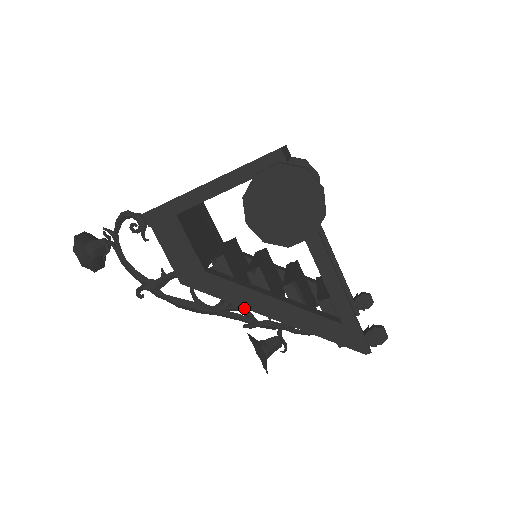
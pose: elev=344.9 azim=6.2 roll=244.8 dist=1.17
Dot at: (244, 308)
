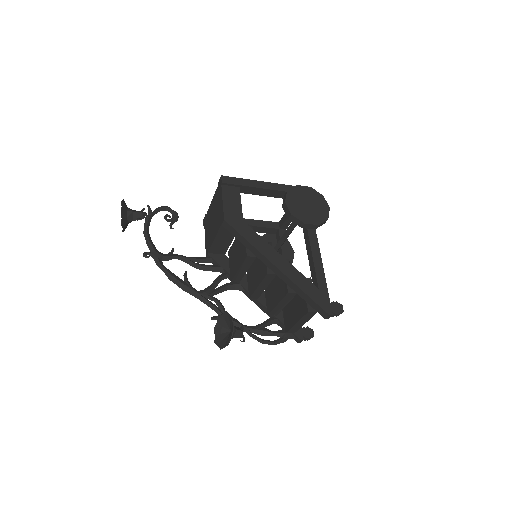
Dot at: (220, 302)
